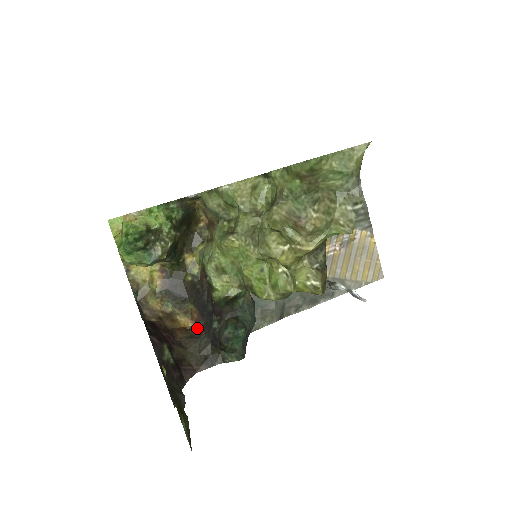
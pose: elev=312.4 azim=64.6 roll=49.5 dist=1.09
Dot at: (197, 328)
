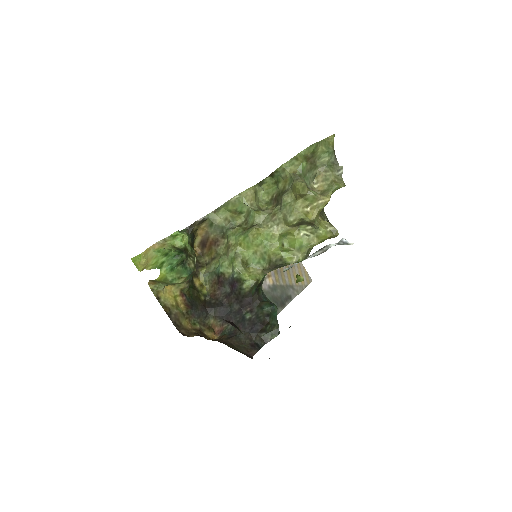
Dot at: (227, 333)
